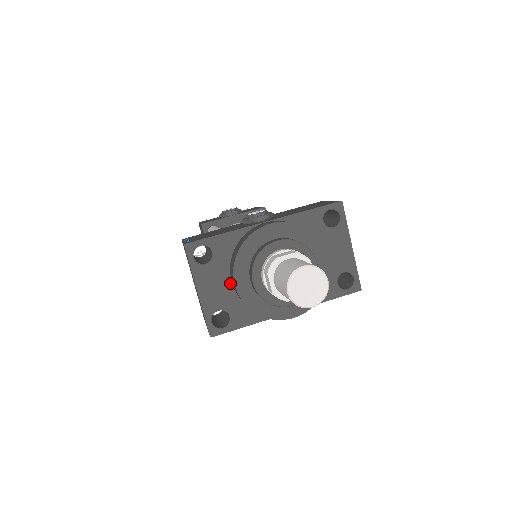
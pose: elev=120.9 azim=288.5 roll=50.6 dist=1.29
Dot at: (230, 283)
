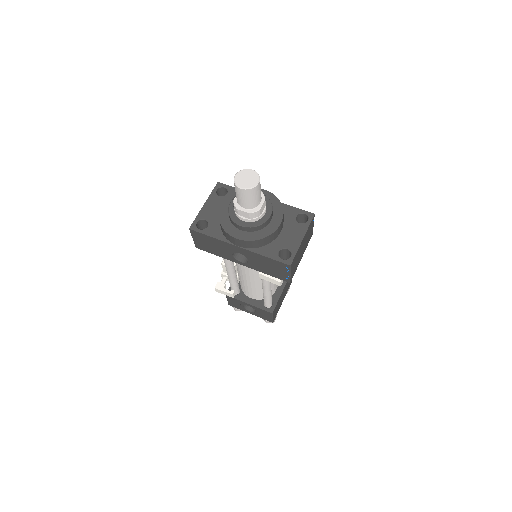
Dot at: occluded
